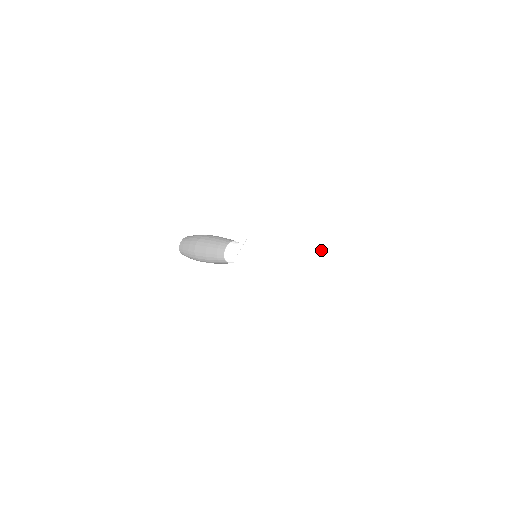
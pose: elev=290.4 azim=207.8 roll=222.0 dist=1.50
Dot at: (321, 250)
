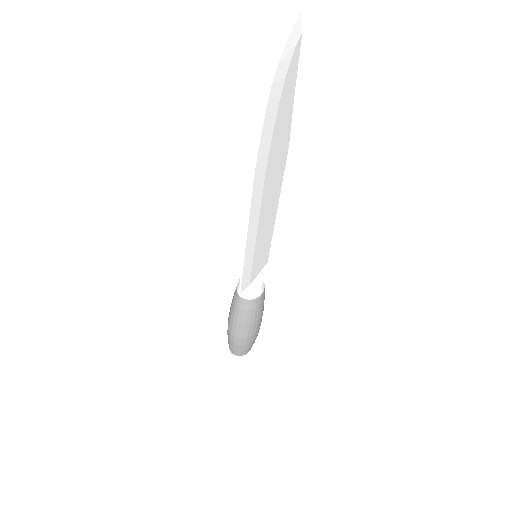
Dot at: occluded
